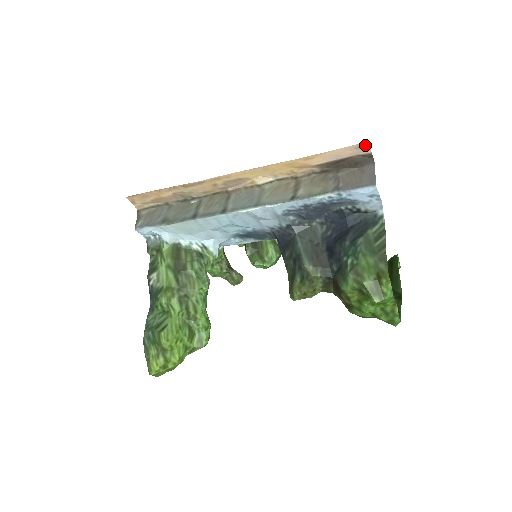
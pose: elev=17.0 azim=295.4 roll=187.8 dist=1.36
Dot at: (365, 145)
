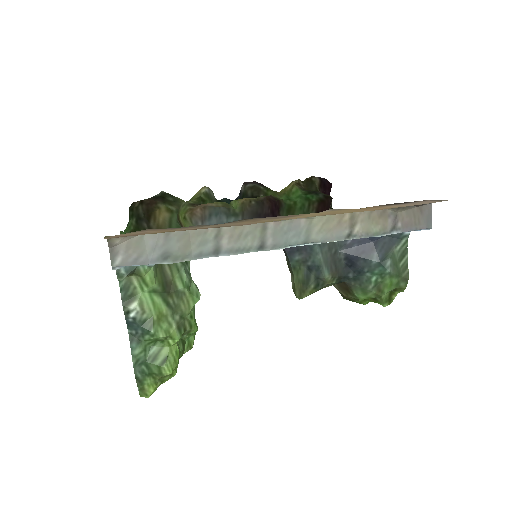
Dot at: occluded
